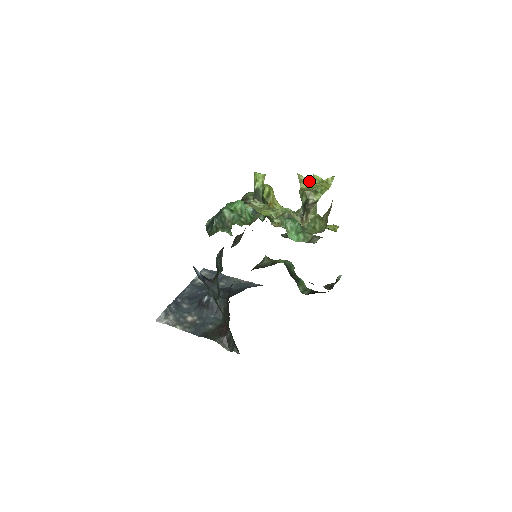
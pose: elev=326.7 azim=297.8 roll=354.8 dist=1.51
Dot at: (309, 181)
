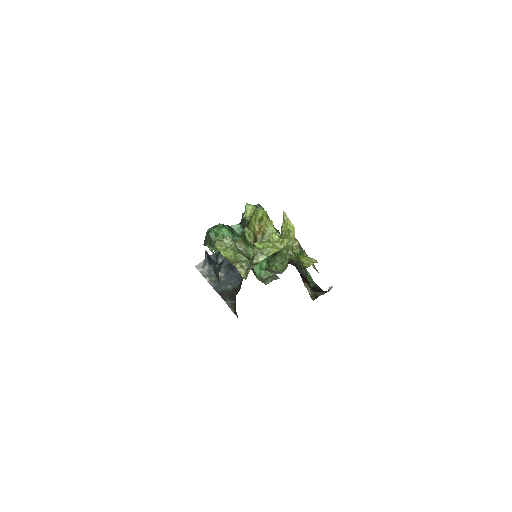
Dot at: (290, 222)
